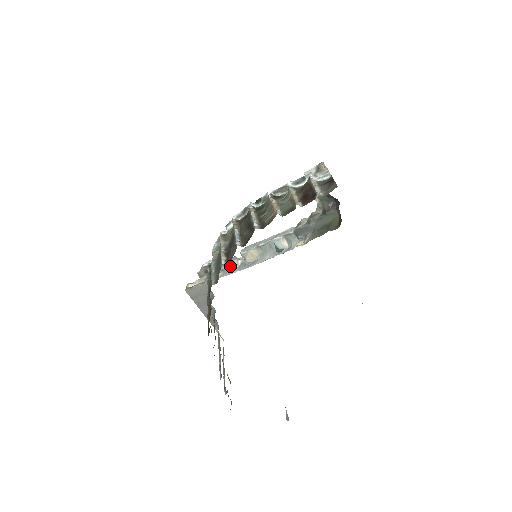
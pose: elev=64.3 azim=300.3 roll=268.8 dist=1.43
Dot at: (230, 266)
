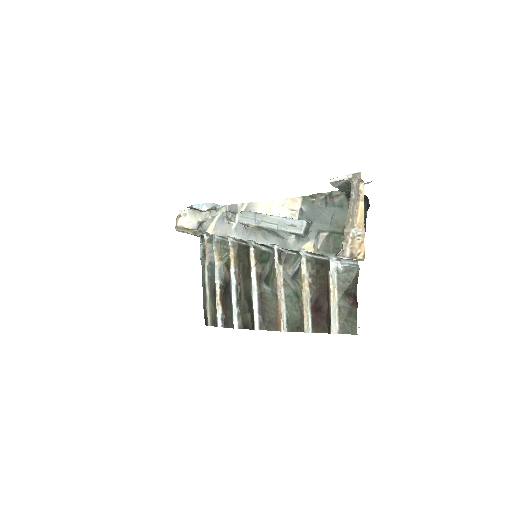
Dot at: occluded
